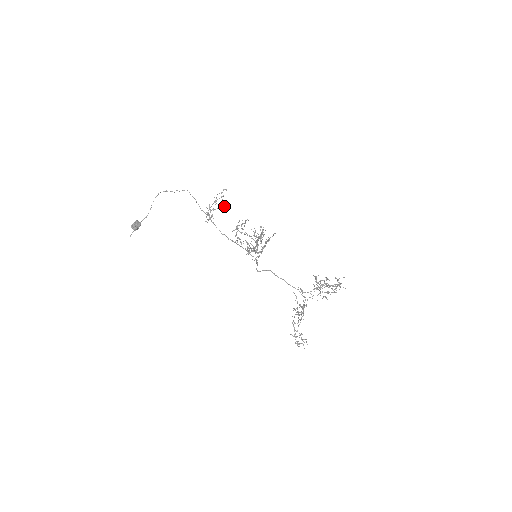
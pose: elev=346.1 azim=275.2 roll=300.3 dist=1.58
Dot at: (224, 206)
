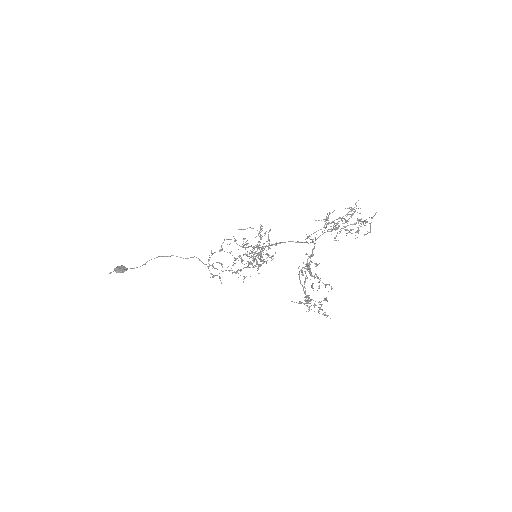
Dot at: (236, 273)
